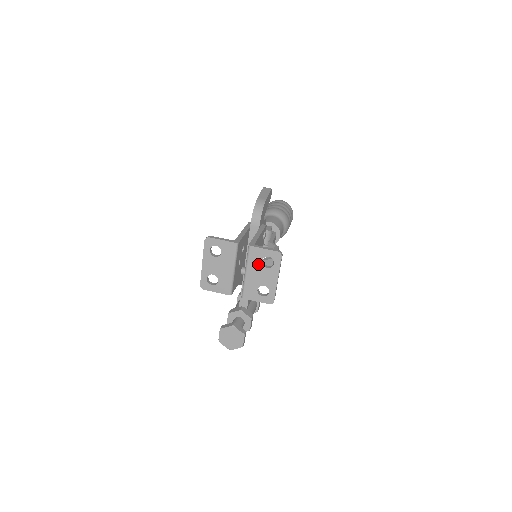
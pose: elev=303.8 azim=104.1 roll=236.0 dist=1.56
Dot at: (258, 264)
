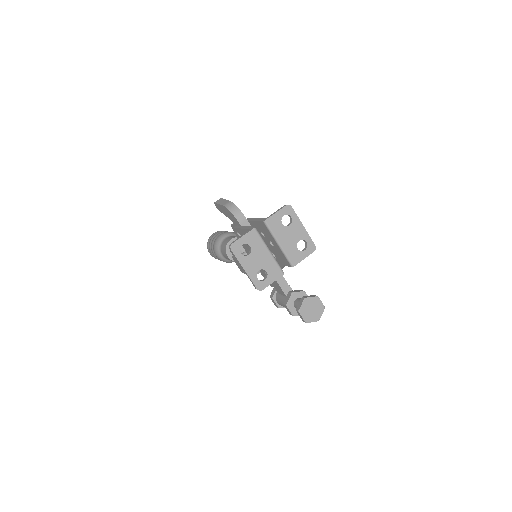
Dot at: (282, 229)
